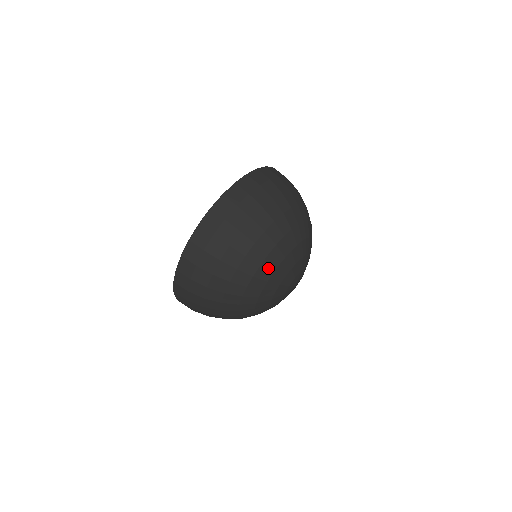
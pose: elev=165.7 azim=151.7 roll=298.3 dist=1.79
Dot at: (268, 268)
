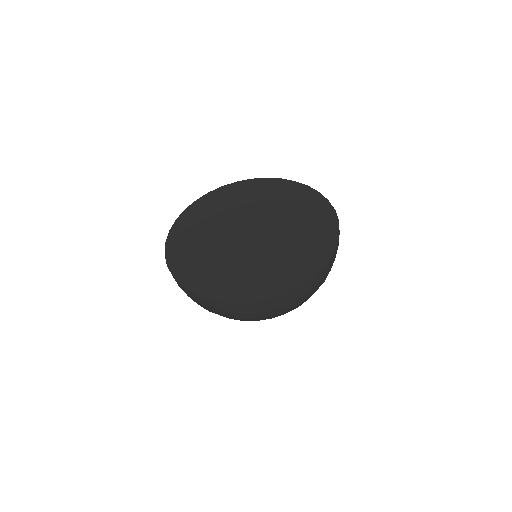
Dot at: occluded
